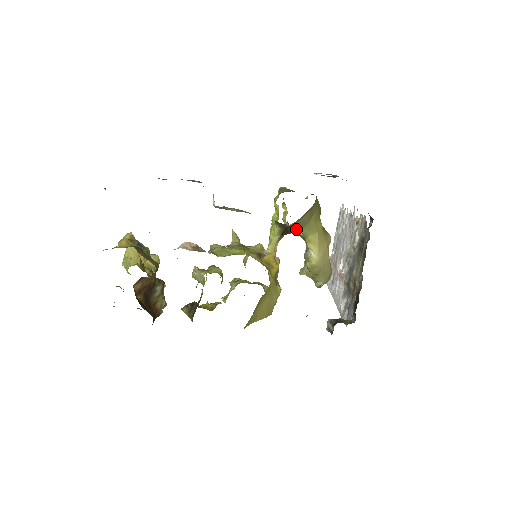
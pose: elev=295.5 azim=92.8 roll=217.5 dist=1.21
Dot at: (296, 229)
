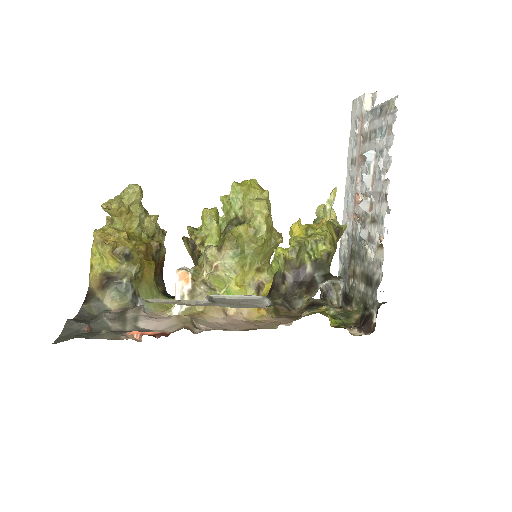
Dot at: occluded
